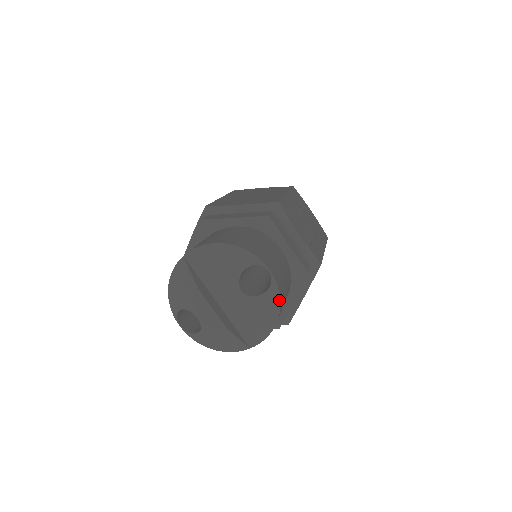
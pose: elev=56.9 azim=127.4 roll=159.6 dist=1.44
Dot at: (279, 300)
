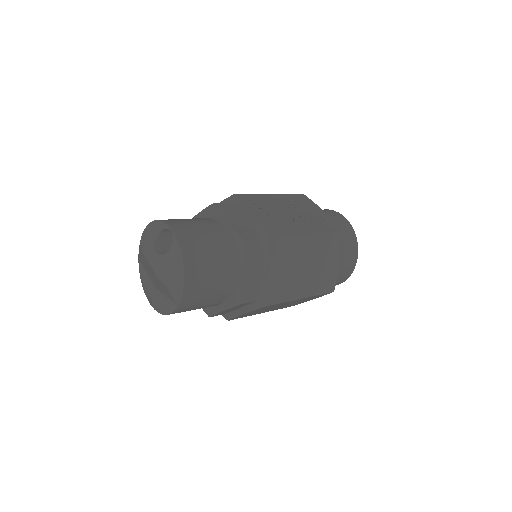
Dot at: (181, 254)
